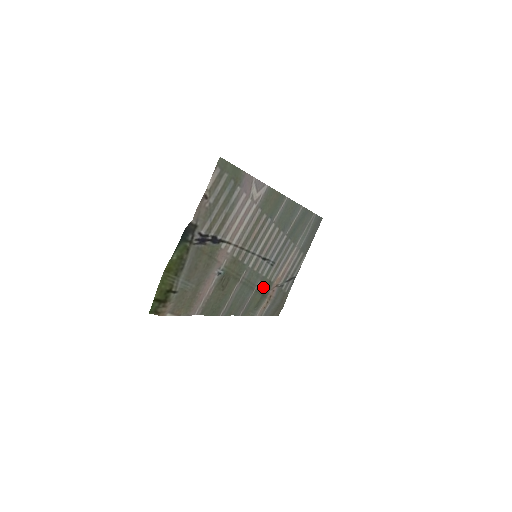
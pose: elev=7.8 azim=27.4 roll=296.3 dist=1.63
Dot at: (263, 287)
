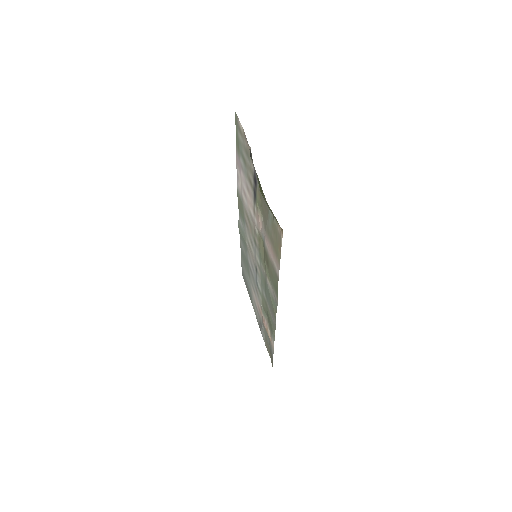
Dot at: (264, 307)
